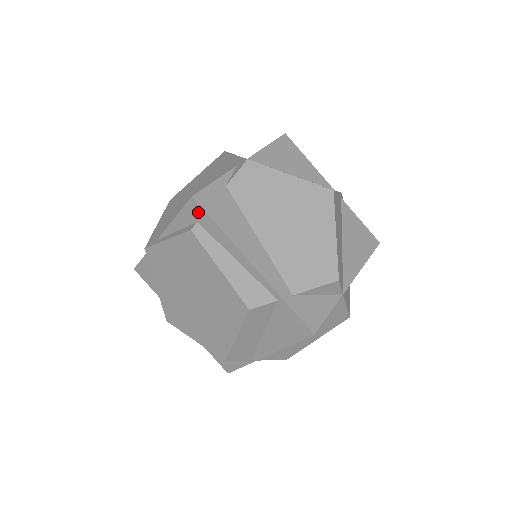
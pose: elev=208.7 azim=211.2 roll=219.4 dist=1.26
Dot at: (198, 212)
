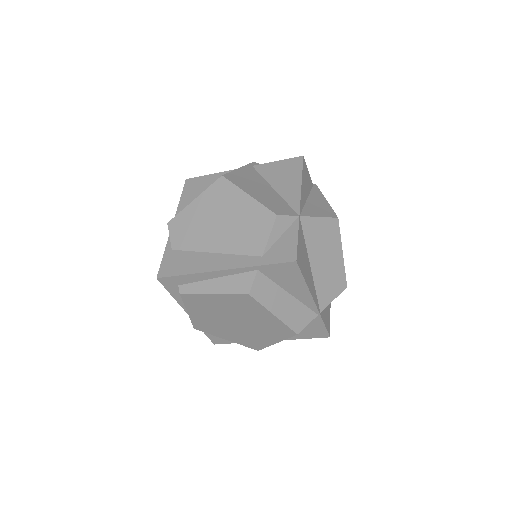
Dot at: (170, 281)
